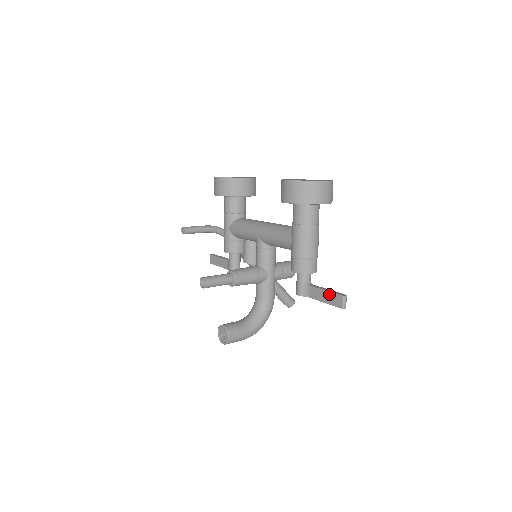
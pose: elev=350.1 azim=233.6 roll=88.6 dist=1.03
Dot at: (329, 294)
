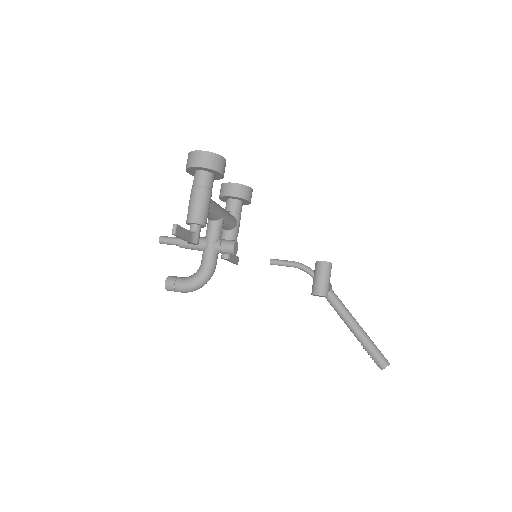
Dot at: (179, 229)
